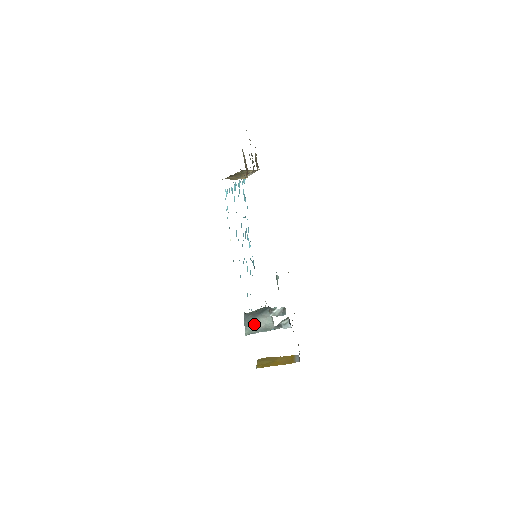
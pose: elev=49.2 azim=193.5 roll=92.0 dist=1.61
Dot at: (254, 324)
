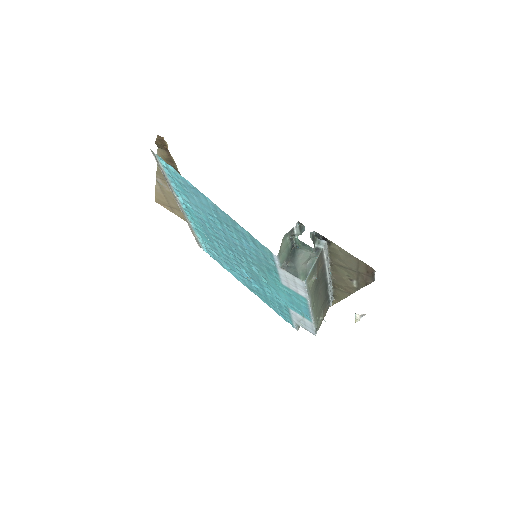
Dot at: (300, 268)
